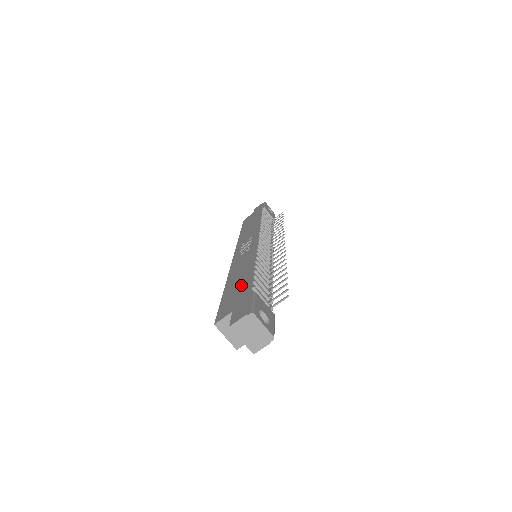
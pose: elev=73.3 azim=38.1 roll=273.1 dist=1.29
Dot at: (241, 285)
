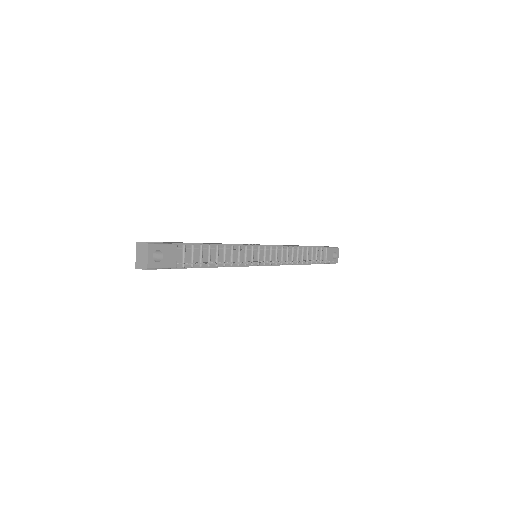
Dot at: occluded
